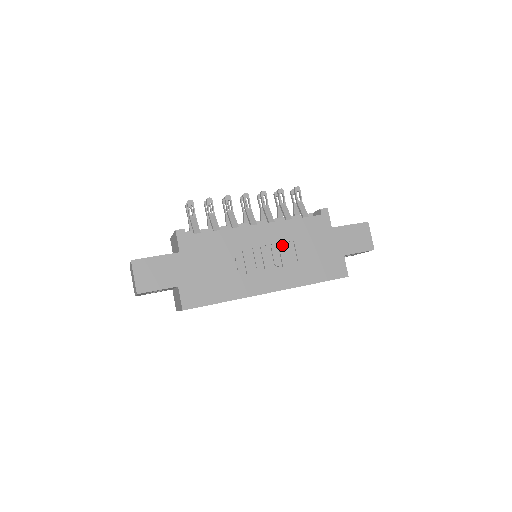
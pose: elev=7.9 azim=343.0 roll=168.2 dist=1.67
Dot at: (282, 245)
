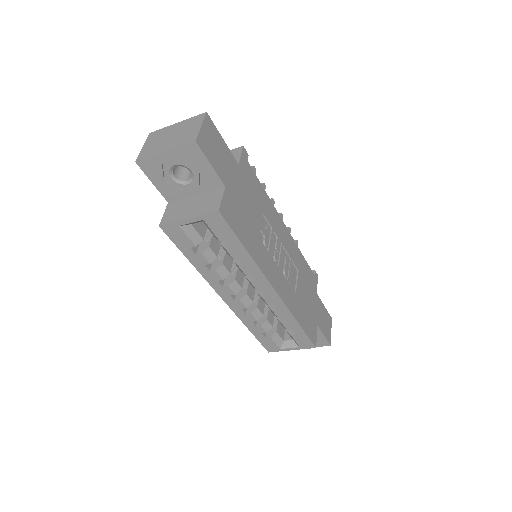
Dot at: (292, 263)
